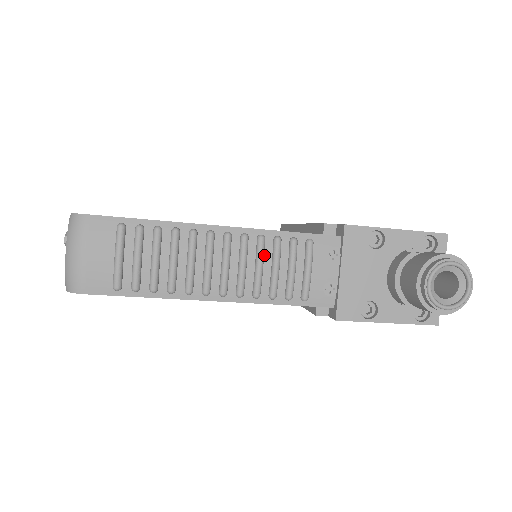
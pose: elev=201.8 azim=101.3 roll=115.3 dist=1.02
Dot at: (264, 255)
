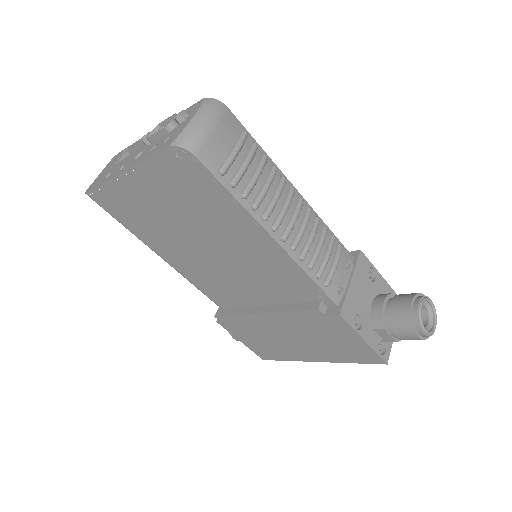
Dot at: (316, 232)
